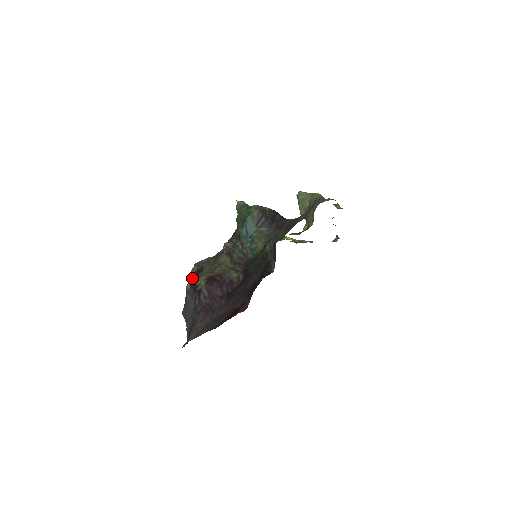
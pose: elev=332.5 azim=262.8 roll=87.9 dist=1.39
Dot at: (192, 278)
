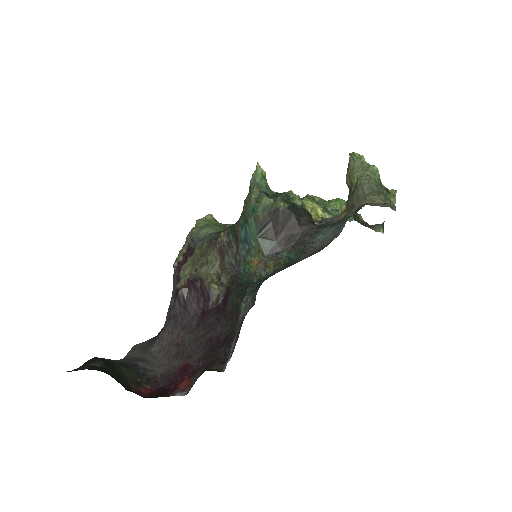
Dot at: (181, 257)
